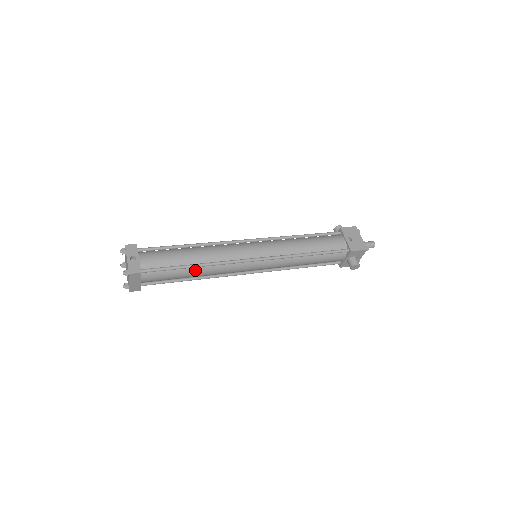
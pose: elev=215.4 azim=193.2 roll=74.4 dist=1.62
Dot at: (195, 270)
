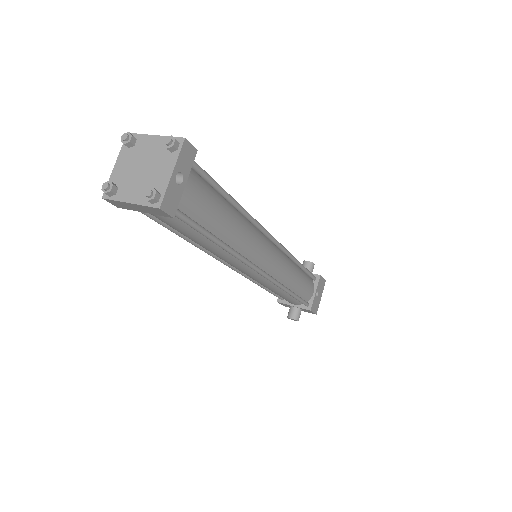
Dot at: (212, 244)
